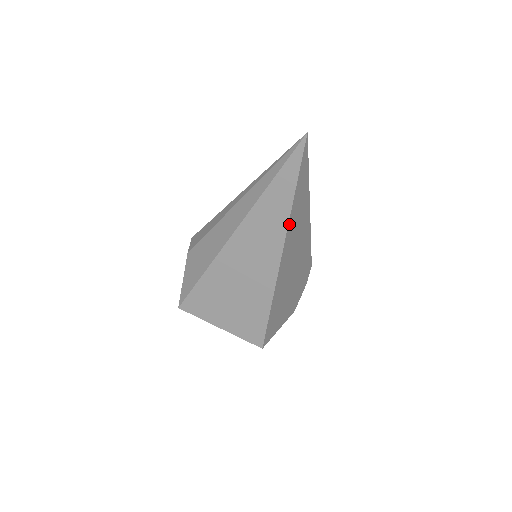
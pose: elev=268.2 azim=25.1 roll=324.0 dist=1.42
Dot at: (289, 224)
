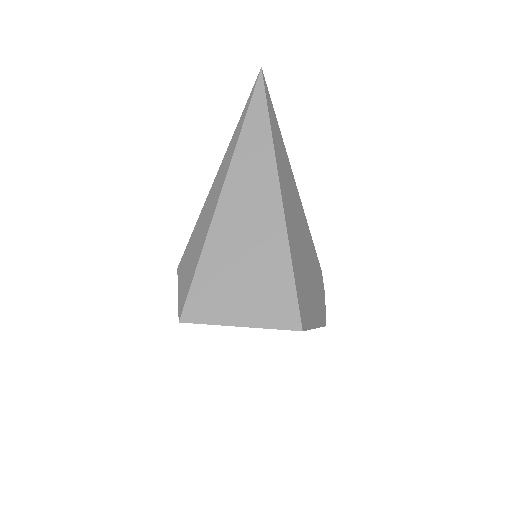
Dot at: (275, 154)
